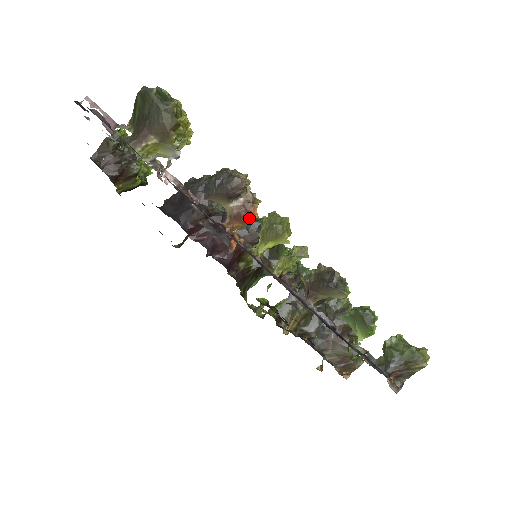
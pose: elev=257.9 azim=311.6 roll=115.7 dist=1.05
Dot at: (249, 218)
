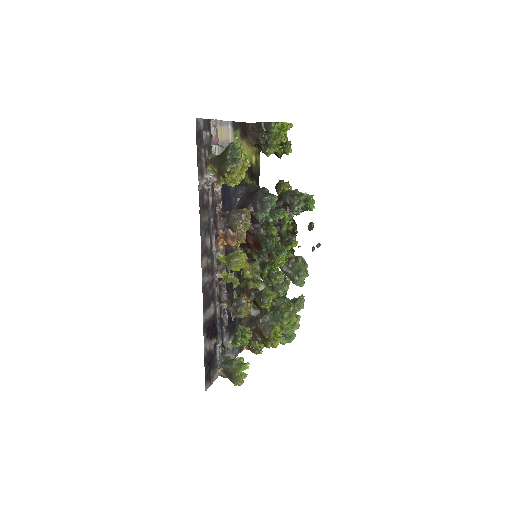
Dot at: (228, 243)
